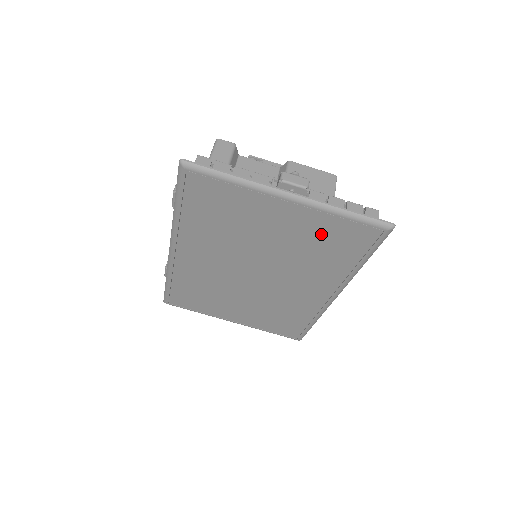
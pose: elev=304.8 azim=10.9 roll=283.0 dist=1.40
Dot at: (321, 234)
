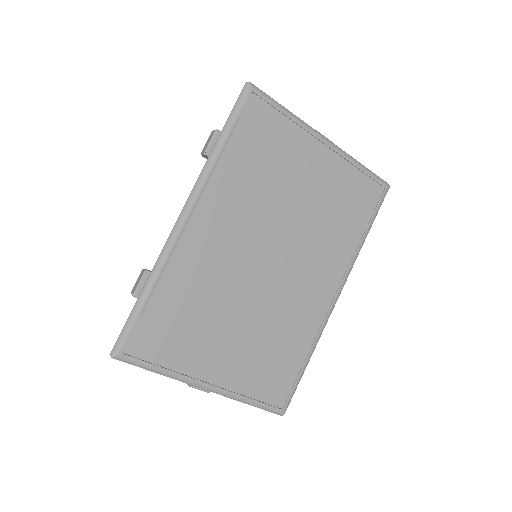
Dot at: (342, 191)
